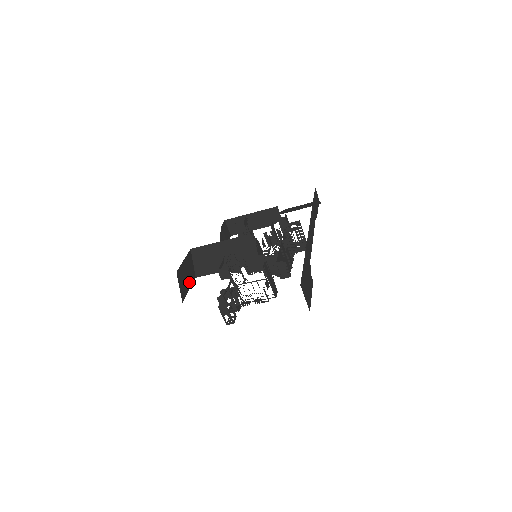
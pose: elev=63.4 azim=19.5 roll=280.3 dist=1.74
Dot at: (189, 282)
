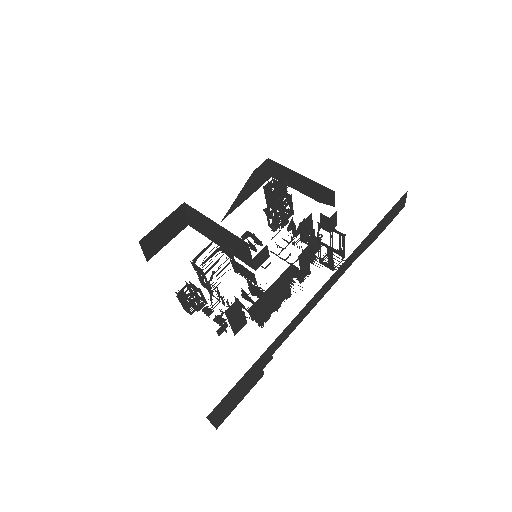
Dot at: (170, 236)
